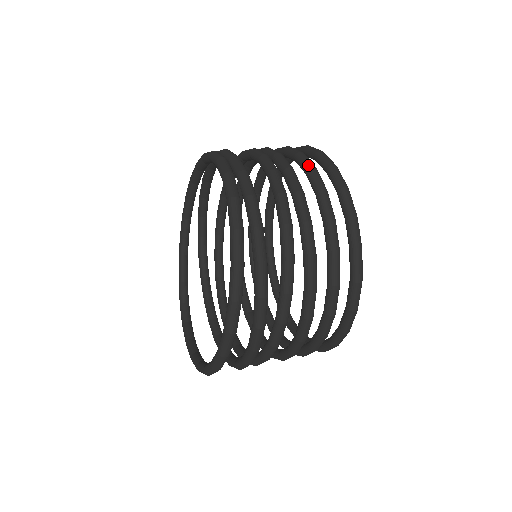
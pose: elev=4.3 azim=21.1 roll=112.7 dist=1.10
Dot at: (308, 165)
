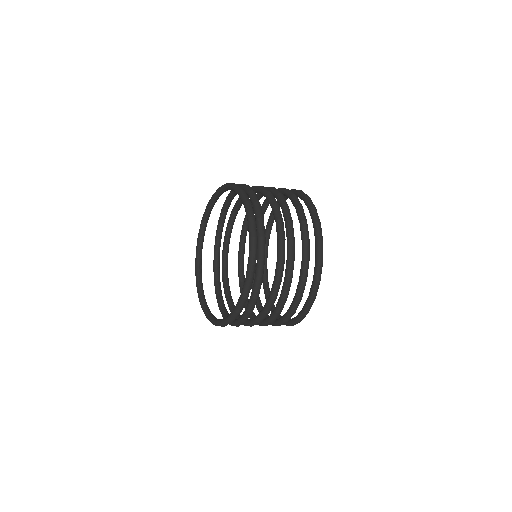
Dot at: (303, 279)
